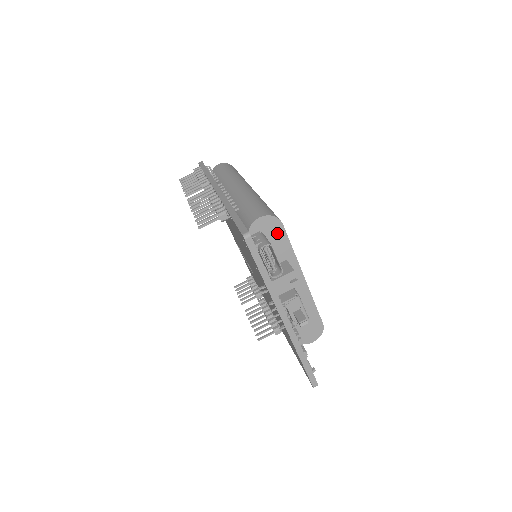
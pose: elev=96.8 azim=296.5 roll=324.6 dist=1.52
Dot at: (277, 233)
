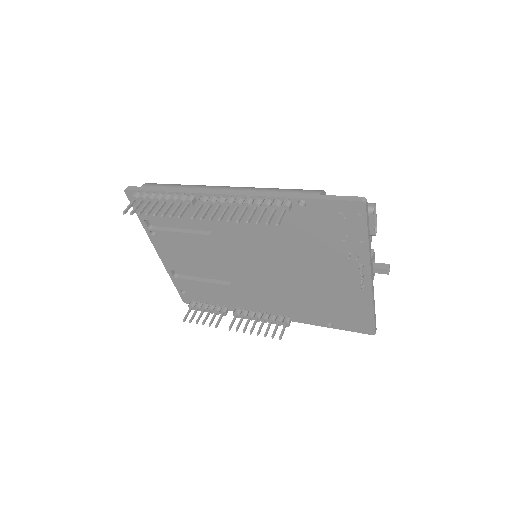
Dot at: occluded
